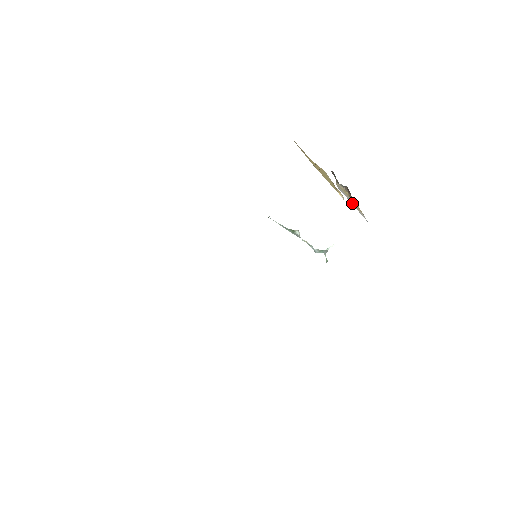
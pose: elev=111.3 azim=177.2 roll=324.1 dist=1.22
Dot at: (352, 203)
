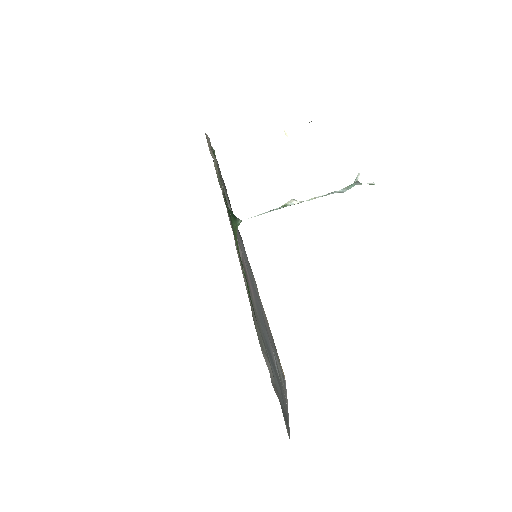
Dot at: occluded
